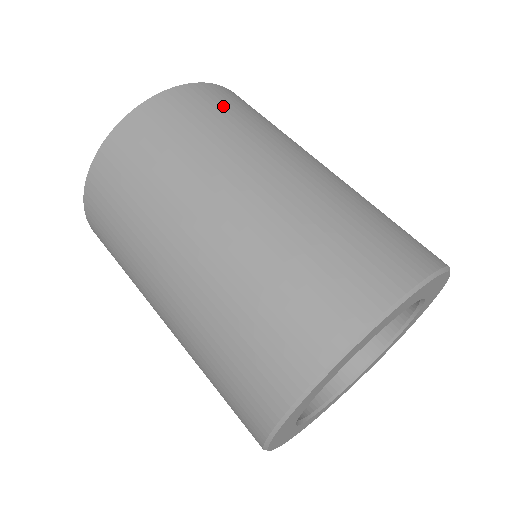
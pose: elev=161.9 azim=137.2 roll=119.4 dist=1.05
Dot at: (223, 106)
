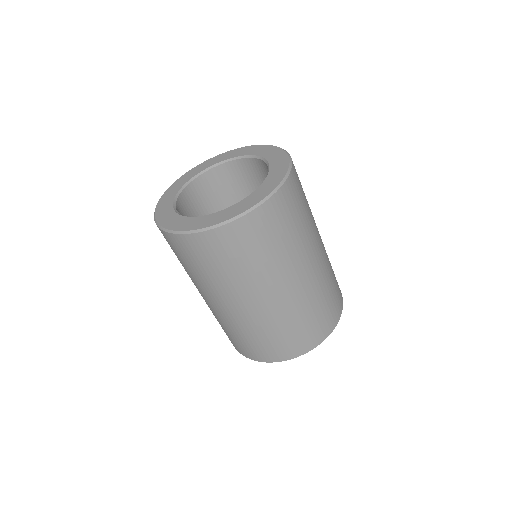
Dot at: occluded
